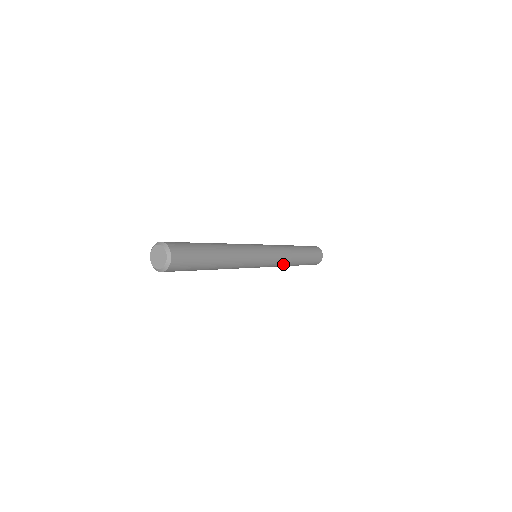
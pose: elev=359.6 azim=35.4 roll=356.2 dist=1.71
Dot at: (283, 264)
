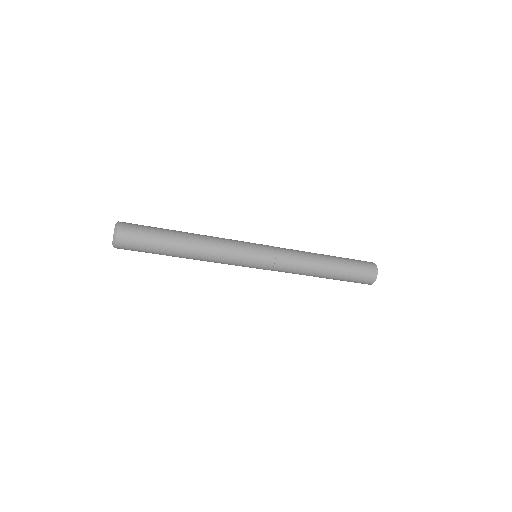
Dot at: (301, 258)
